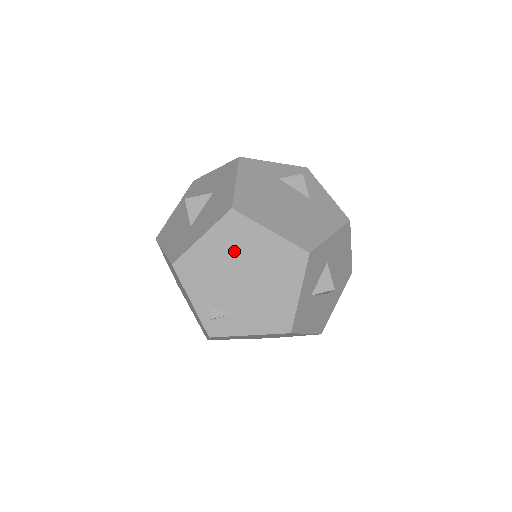
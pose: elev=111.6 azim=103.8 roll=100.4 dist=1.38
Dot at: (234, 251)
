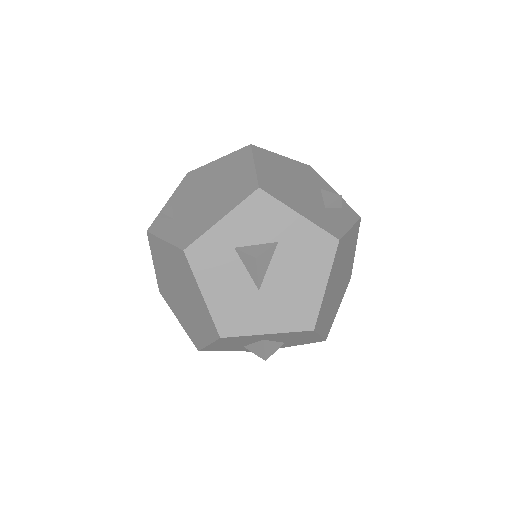
Dot at: (222, 173)
